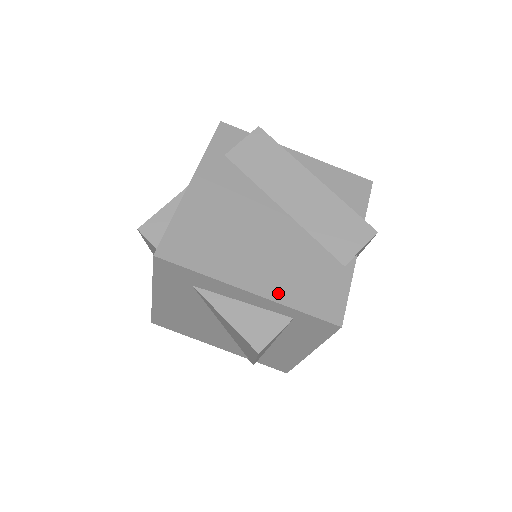
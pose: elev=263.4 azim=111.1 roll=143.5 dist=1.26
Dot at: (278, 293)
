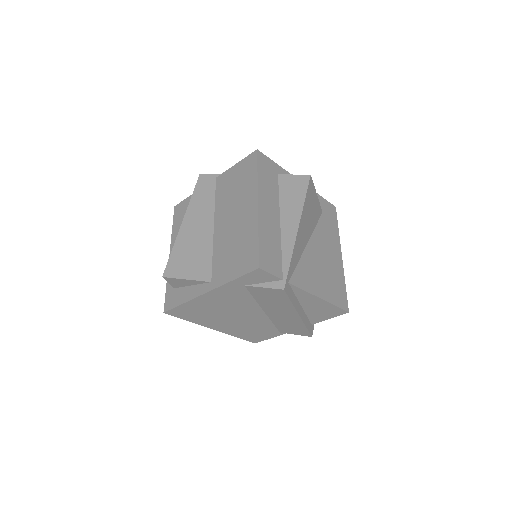
Dot at: (230, 332)
